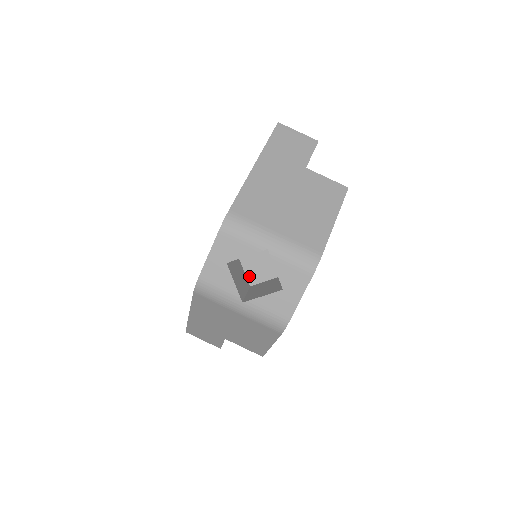
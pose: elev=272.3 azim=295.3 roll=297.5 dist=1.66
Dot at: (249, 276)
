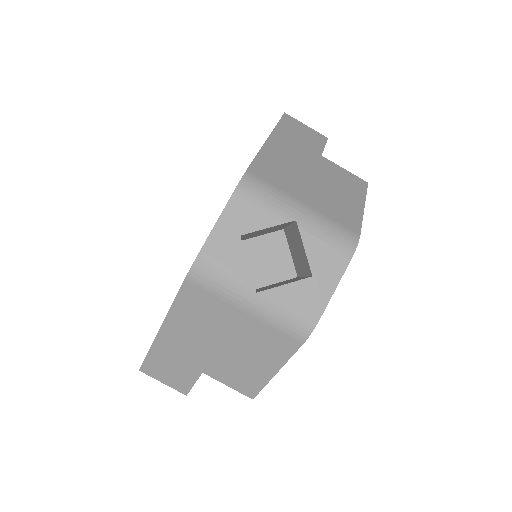
Dot at: occluded
